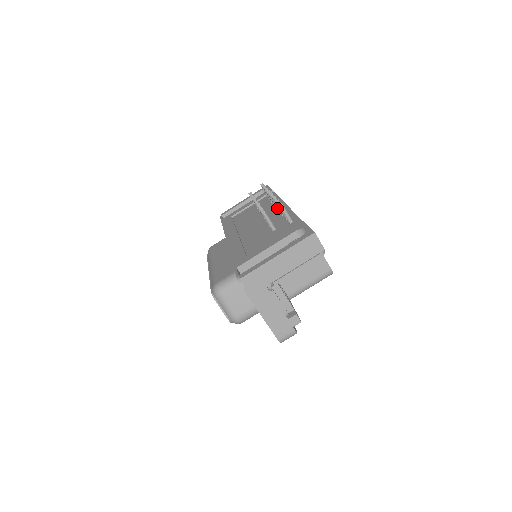
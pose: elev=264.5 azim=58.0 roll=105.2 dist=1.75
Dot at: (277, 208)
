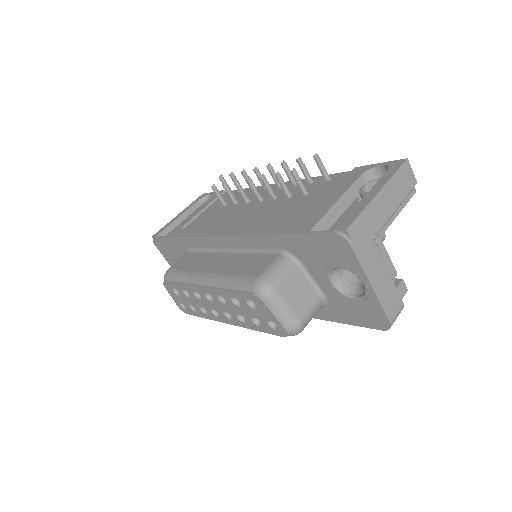
Dot at: occluded
